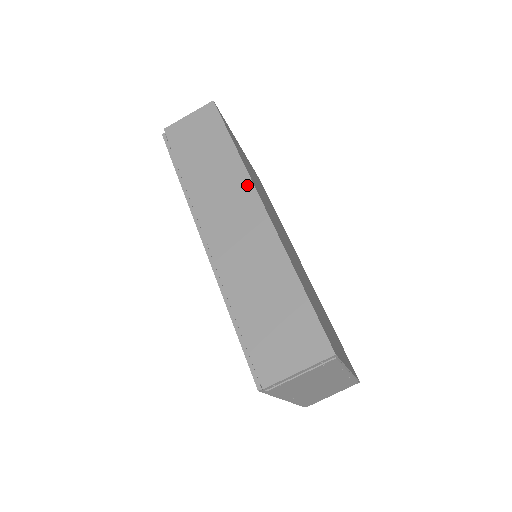
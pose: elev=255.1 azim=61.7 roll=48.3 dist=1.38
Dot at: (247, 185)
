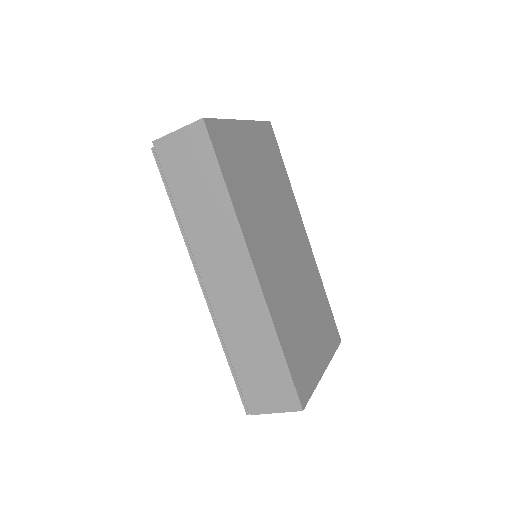
Dot at: (240, 244)
